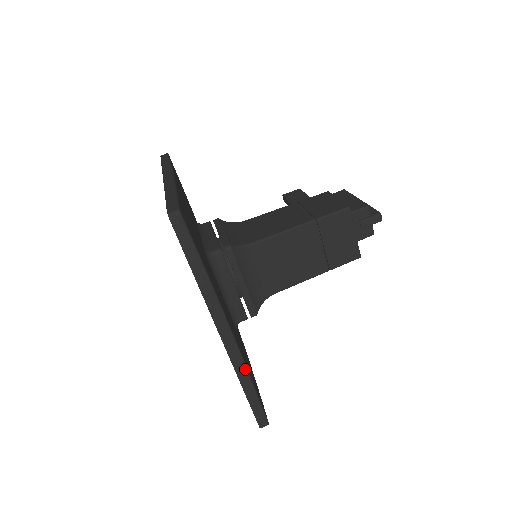
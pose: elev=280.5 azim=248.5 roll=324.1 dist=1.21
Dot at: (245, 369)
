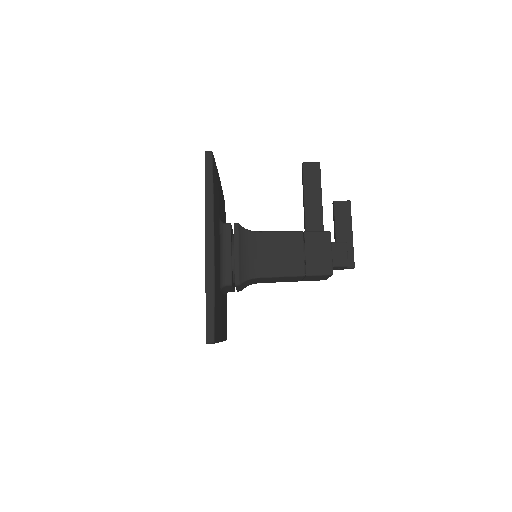
Dot at: occluded
